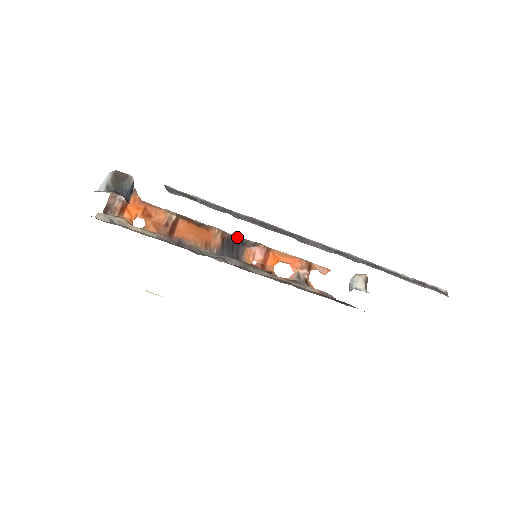
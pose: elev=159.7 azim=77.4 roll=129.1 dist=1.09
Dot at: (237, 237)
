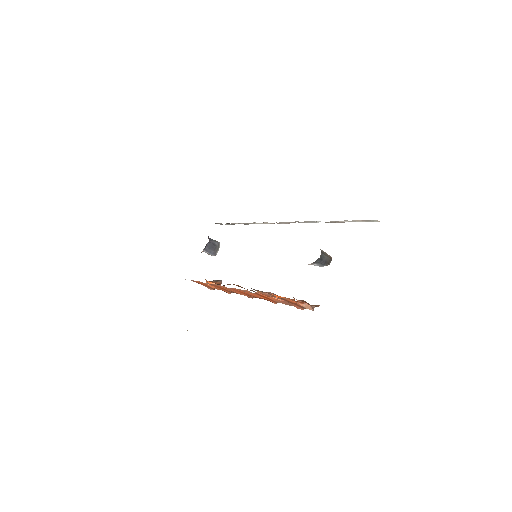
Dot at: occluded
